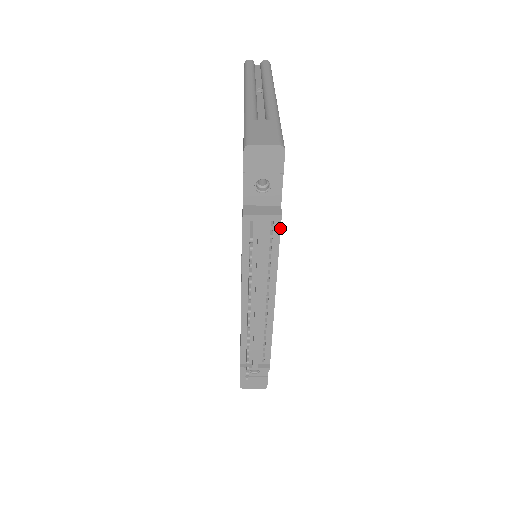
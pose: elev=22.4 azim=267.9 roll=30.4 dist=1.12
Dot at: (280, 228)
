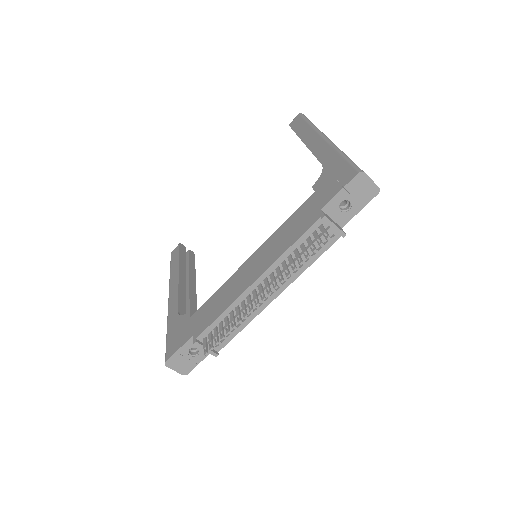
Dot at: (333, 243)
